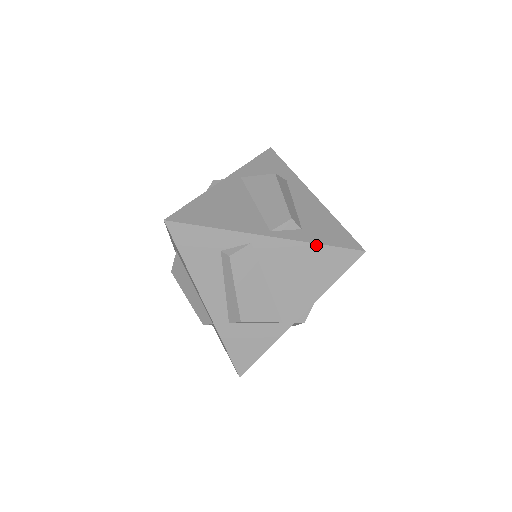
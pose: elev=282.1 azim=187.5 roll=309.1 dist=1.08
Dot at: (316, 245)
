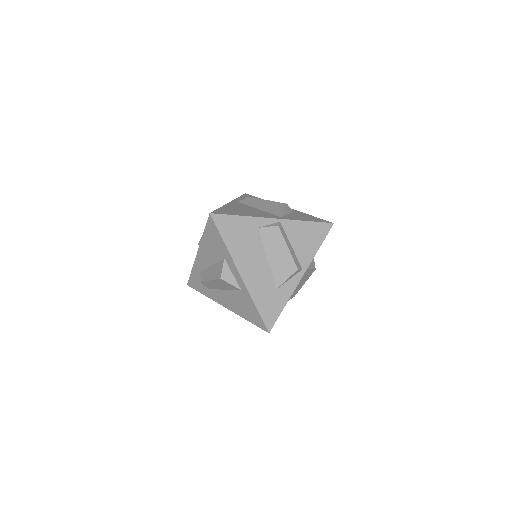
Dot at: occluded
